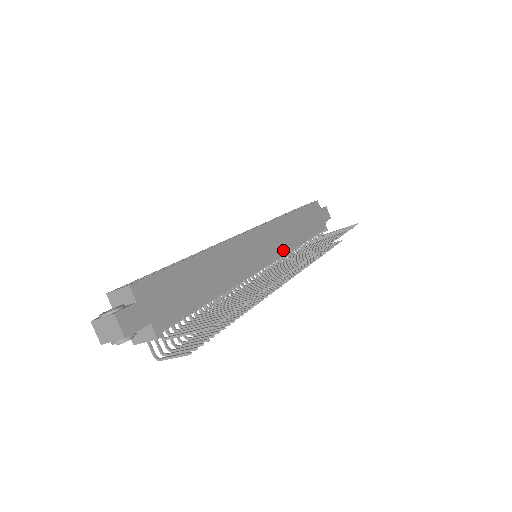
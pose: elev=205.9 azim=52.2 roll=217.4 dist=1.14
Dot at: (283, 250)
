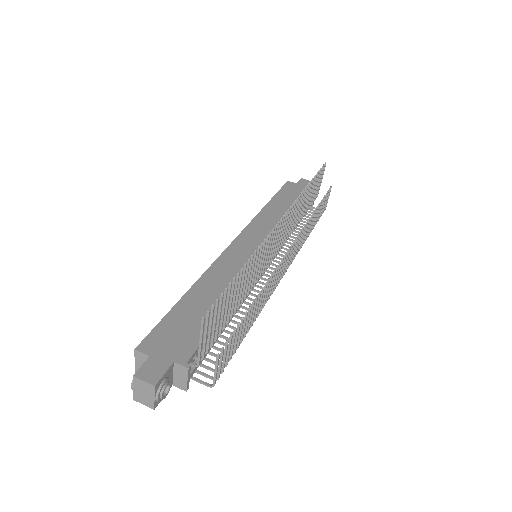
Dot at: occluded
